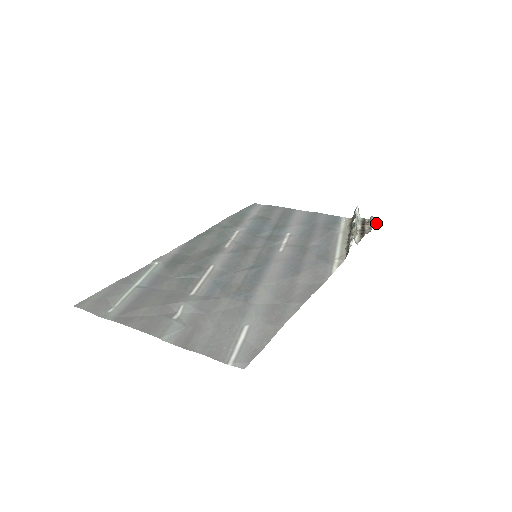
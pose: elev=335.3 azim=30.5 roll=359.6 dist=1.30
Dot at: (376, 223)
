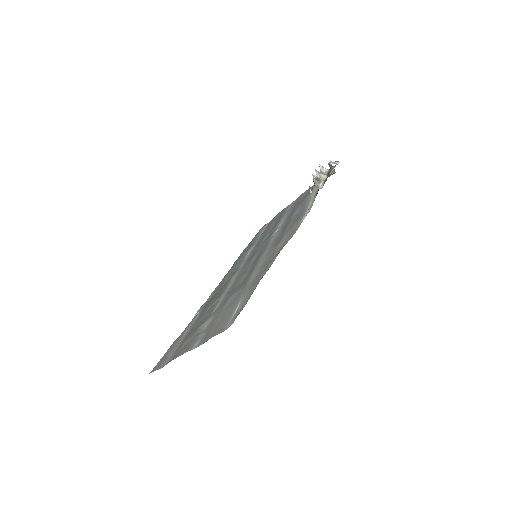
Dot at: occluded
